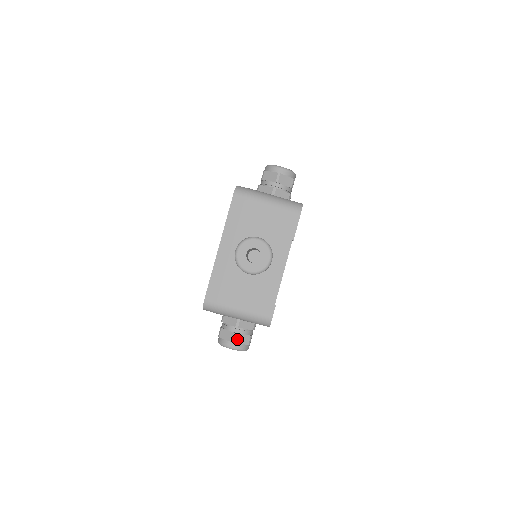
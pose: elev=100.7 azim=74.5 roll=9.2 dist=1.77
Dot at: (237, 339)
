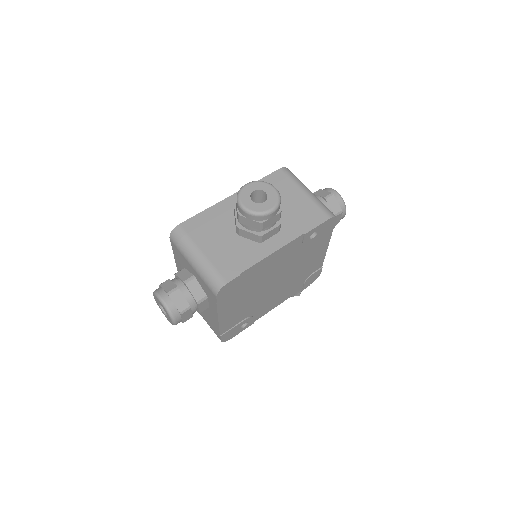
Dot at: (174, 295)
